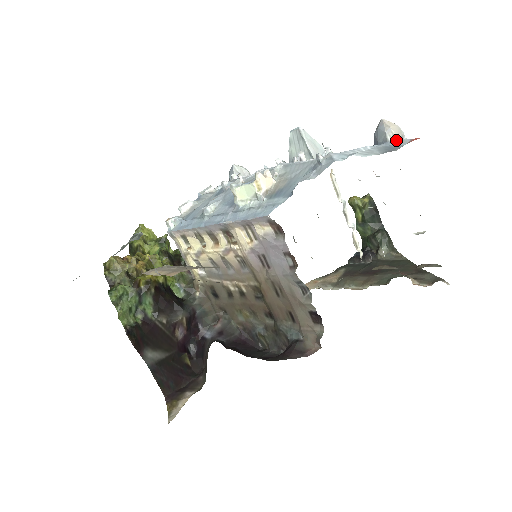
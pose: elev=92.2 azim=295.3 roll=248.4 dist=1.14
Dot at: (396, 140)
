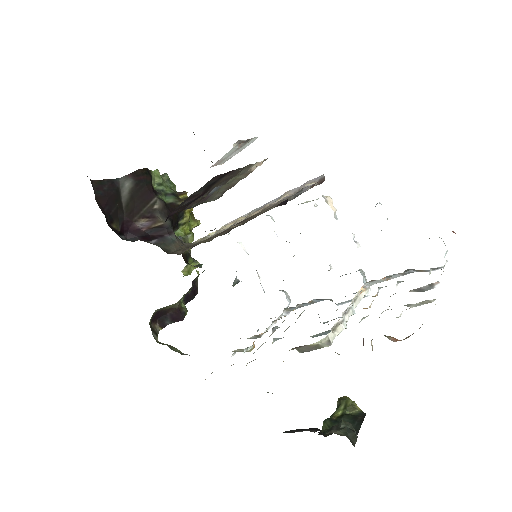
Dot at: occluded
